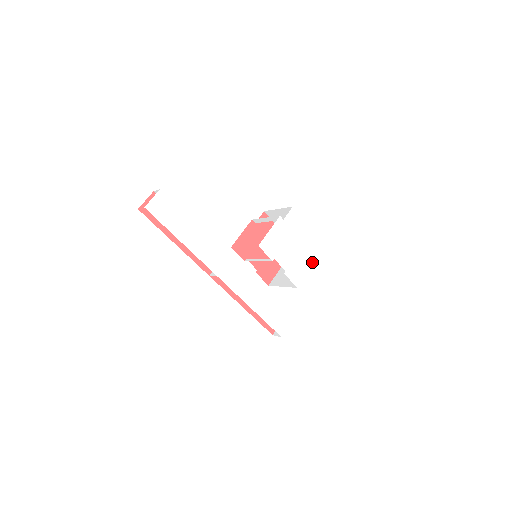
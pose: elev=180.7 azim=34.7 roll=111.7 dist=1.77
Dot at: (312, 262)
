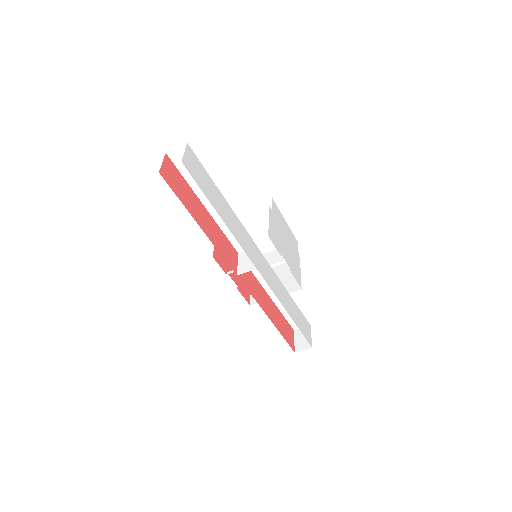
Dot at: (299, 261)
